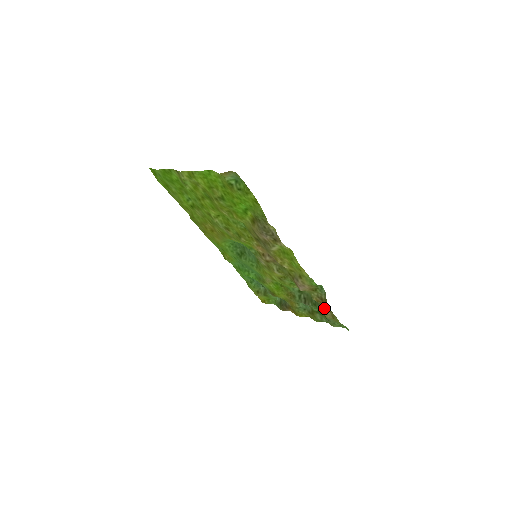
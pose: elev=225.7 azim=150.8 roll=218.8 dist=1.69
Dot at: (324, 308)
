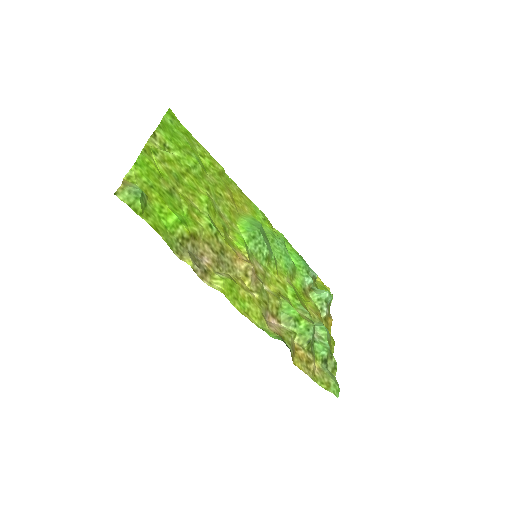
Dot at: (312, 356)
